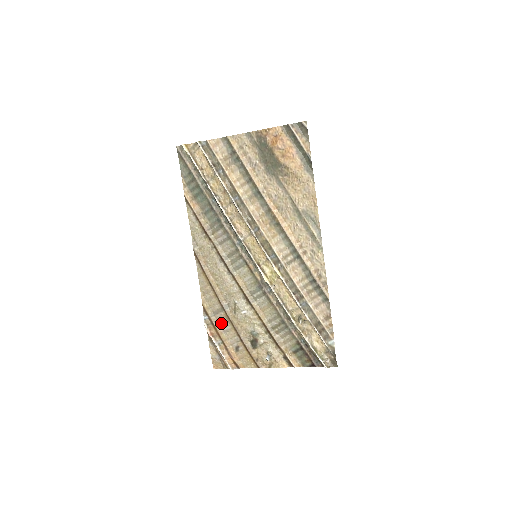
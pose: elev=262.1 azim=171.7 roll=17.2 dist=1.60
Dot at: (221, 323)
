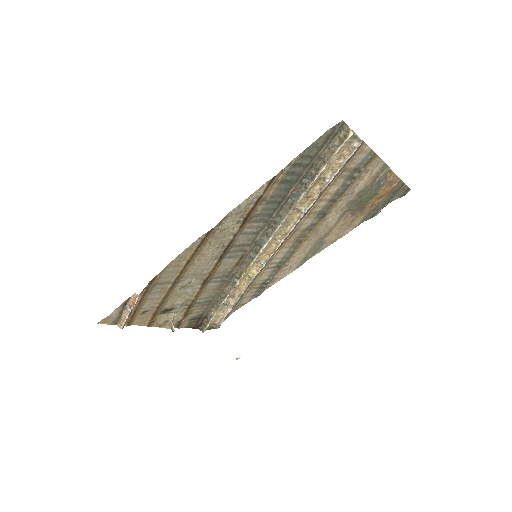
Dot at: (155, 292)
